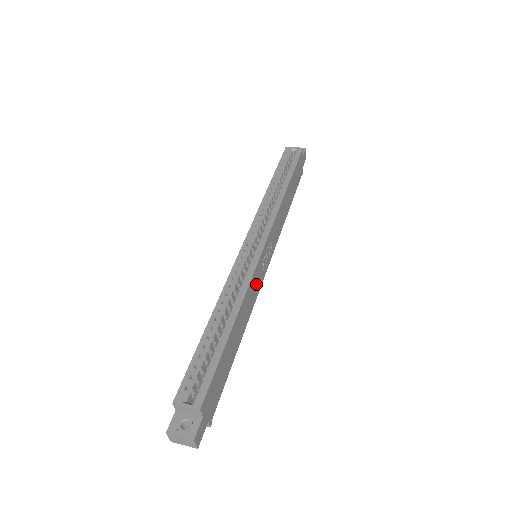
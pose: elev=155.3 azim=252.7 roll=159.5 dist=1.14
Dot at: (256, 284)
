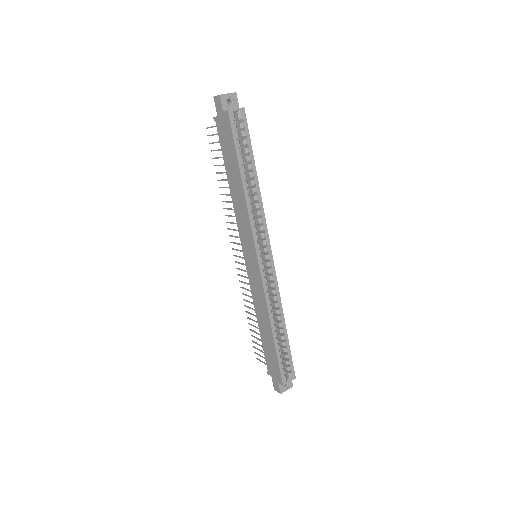
Dot at: occluded
